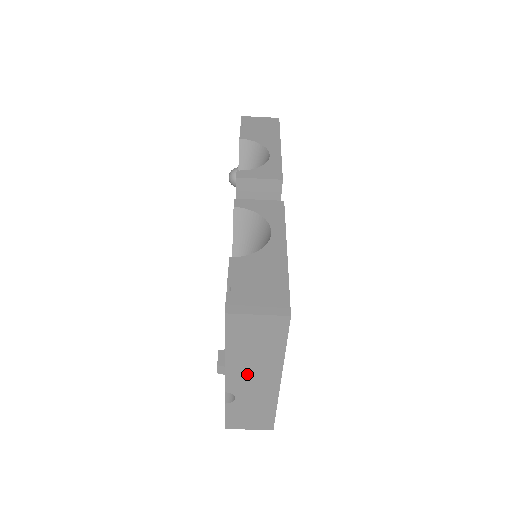
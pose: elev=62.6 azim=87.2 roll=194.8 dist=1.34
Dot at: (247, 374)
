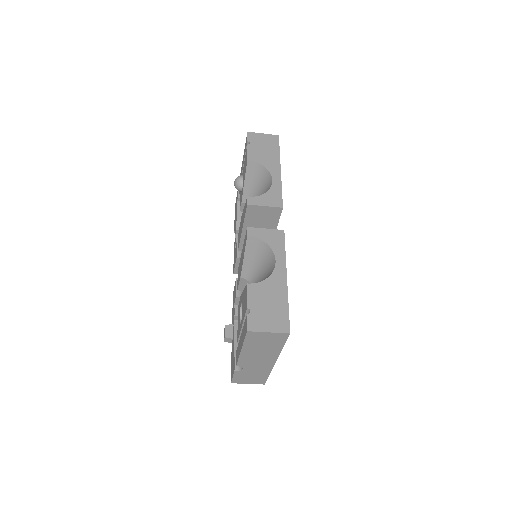
Dot at: (254, 358)
